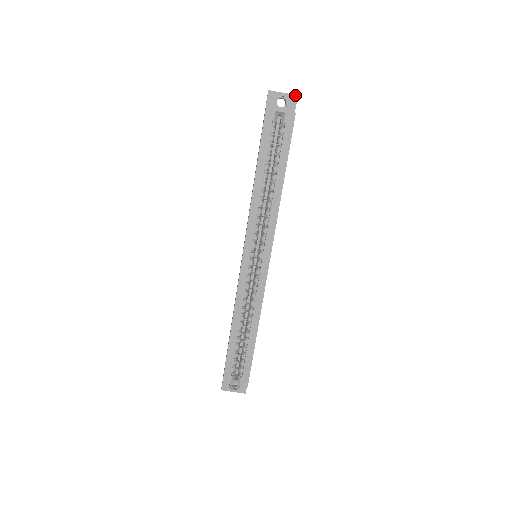
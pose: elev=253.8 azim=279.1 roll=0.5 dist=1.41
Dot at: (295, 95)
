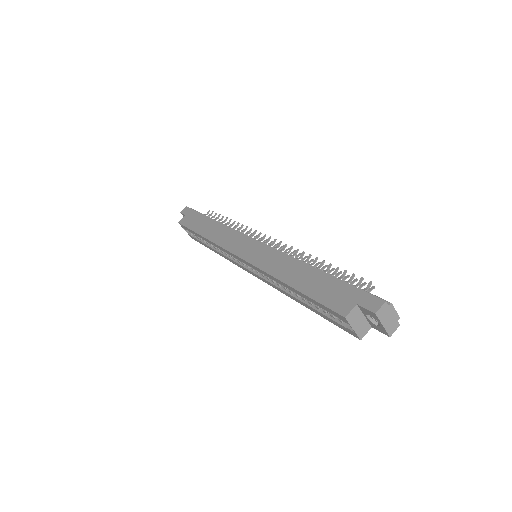
Dot at: (388, 335)
